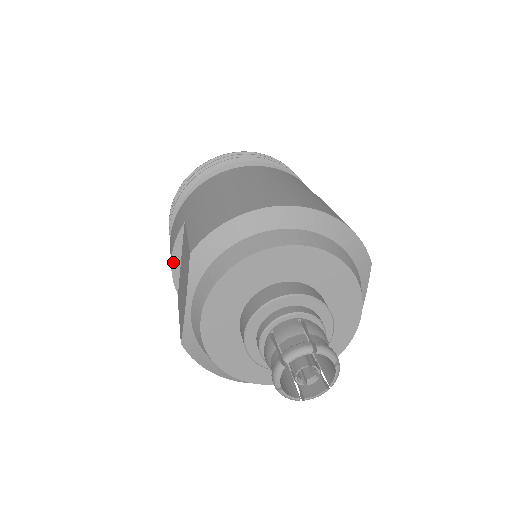
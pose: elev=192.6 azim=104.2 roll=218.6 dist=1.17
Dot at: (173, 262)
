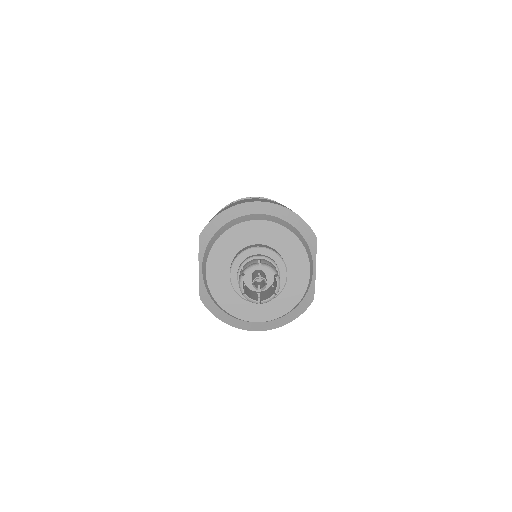
Dot at: occluded
